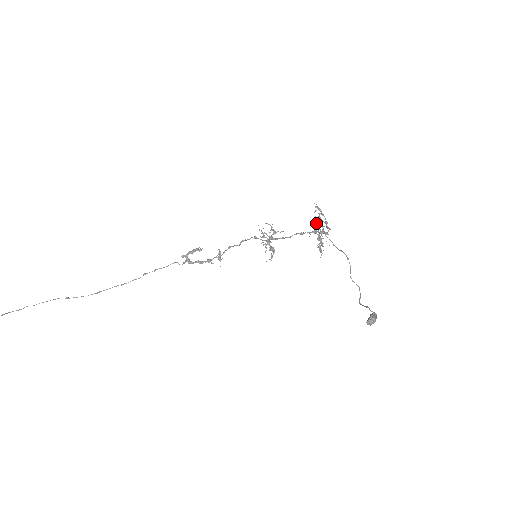
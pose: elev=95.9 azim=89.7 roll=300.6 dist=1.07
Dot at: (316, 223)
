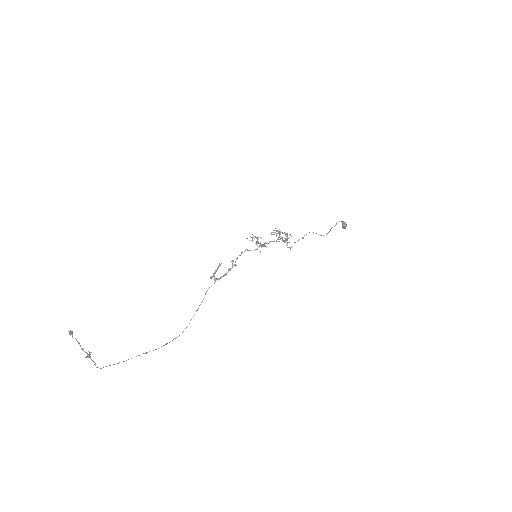
Dot at: (277, 231)
